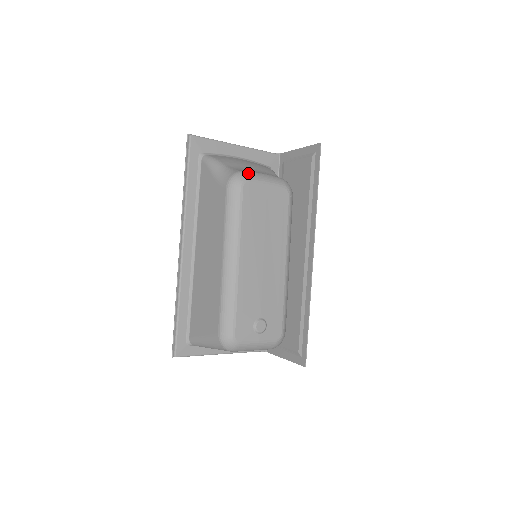
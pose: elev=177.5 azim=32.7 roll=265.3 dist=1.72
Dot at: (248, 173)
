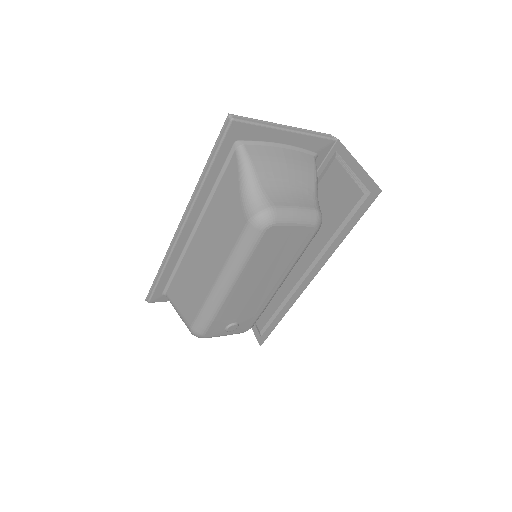
Dot at: (279, 213)
